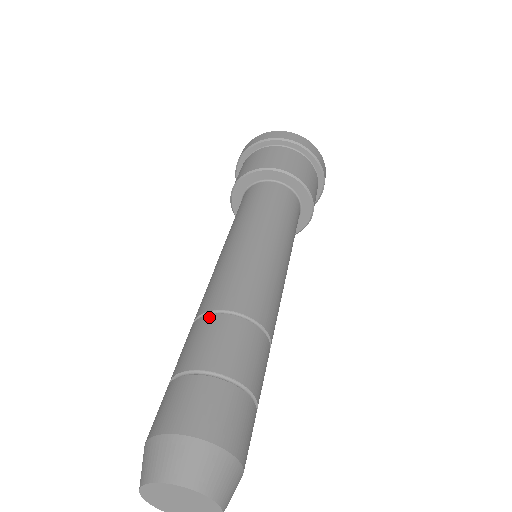
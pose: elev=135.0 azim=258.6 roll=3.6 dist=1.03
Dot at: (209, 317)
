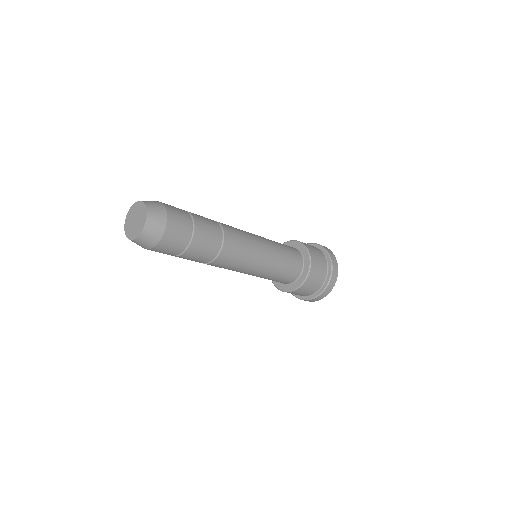
Dot at: occluded
